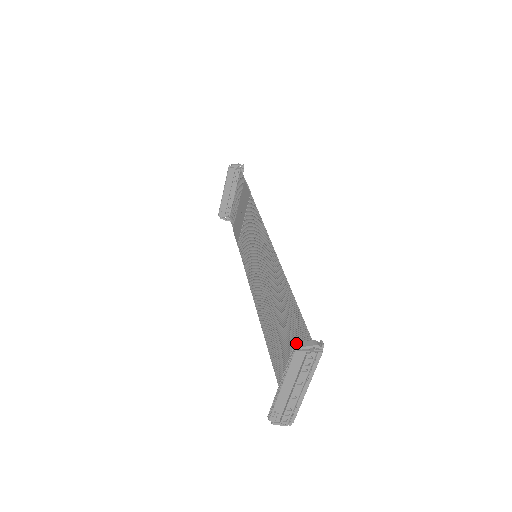
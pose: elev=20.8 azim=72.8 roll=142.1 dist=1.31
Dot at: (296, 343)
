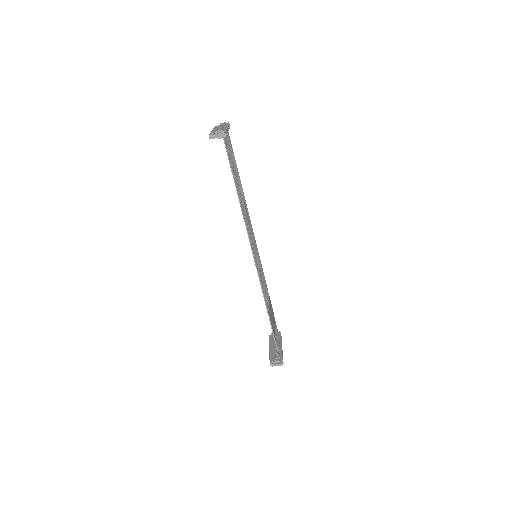
Dot at: occluded
